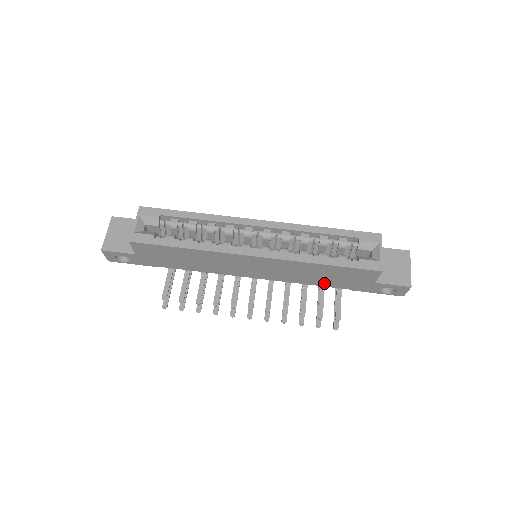
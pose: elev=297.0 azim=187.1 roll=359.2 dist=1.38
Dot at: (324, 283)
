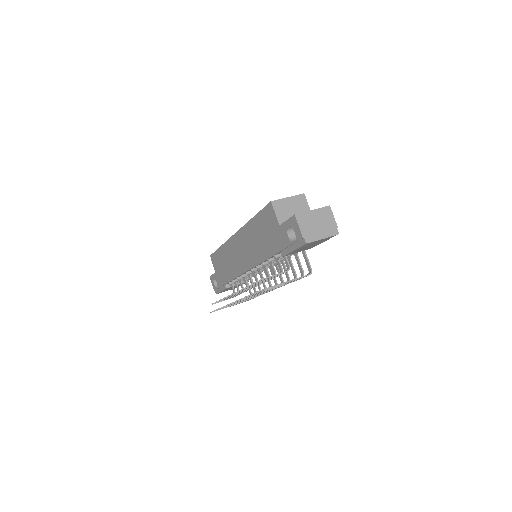
Dot at: (267, 251)
